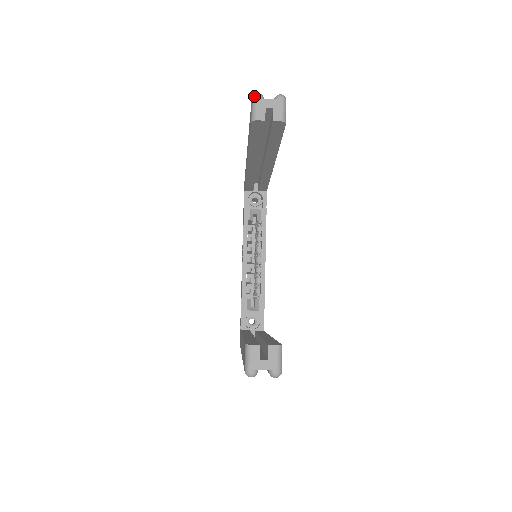
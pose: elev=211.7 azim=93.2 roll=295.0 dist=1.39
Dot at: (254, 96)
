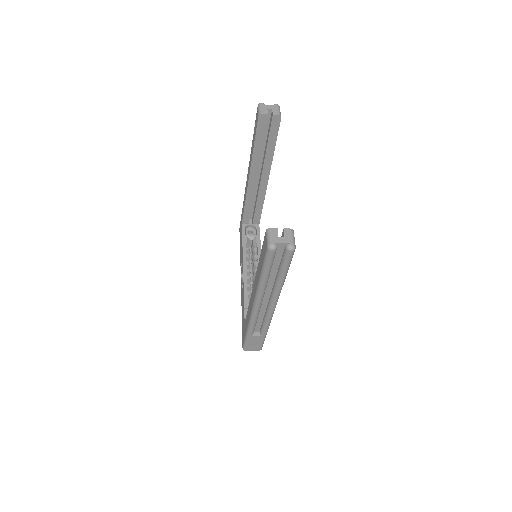
Dot at: (259, 104)
